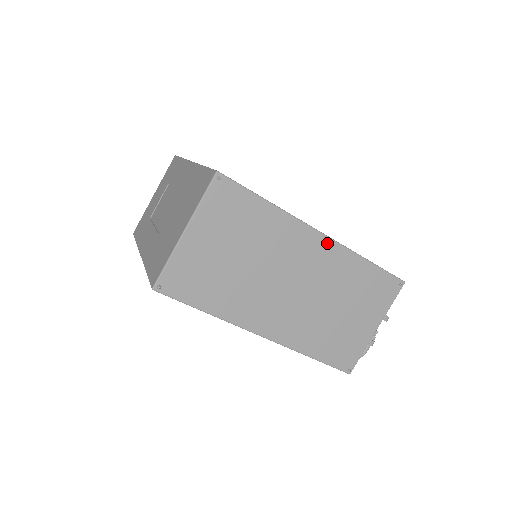
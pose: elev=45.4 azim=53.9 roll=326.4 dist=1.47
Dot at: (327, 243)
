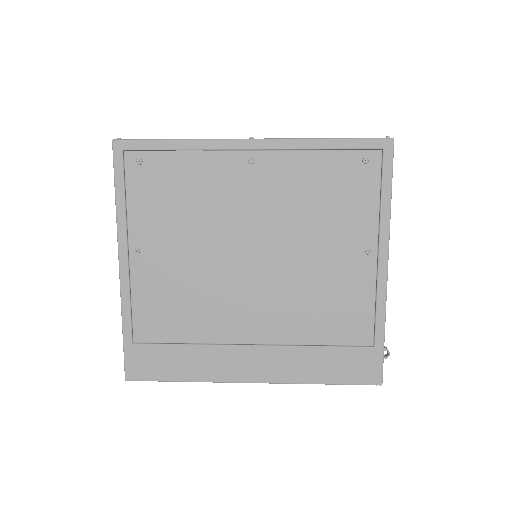
Dot at: (263, 381)
